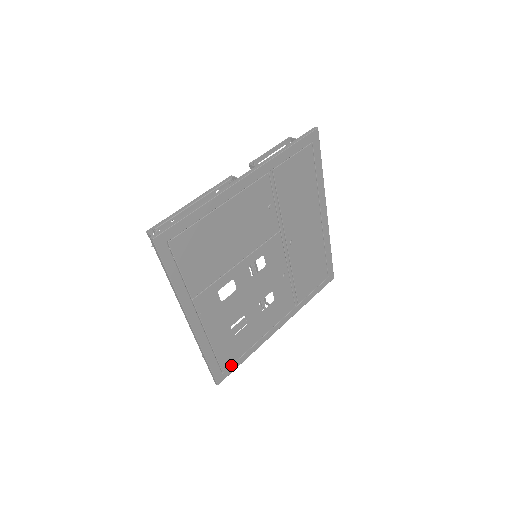
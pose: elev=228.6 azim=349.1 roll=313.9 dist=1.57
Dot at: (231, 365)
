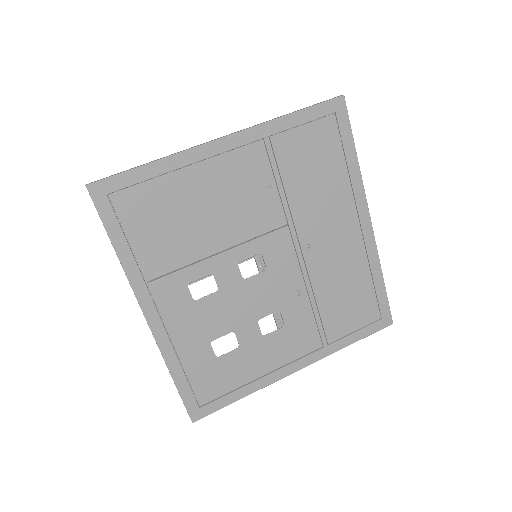
Dot at: (214, 400)
